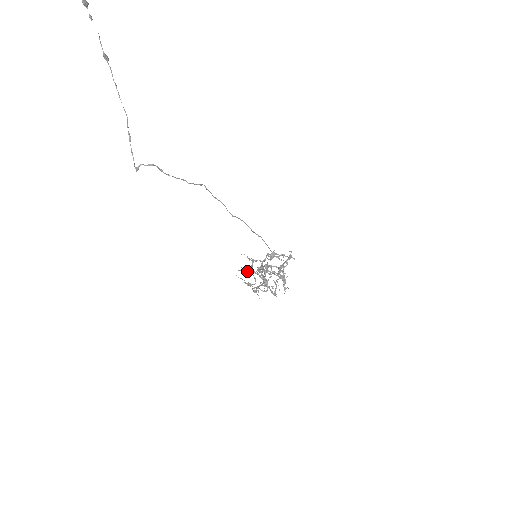
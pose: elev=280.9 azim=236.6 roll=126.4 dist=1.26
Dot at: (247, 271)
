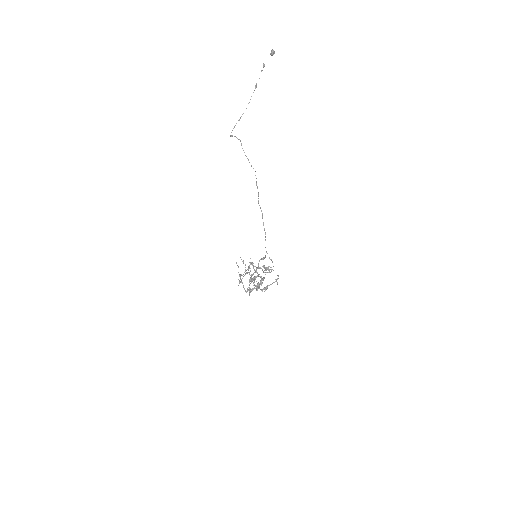
Dot at: occluded
